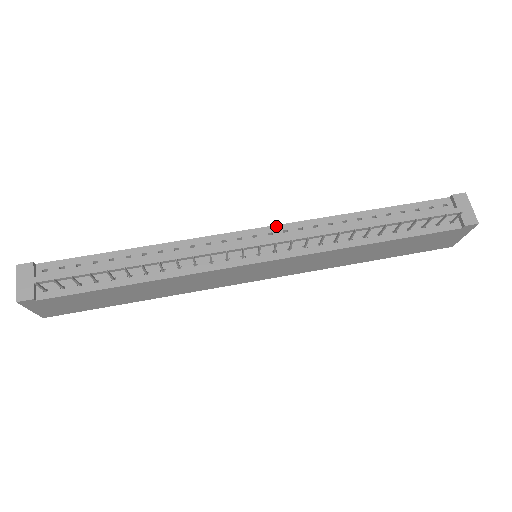
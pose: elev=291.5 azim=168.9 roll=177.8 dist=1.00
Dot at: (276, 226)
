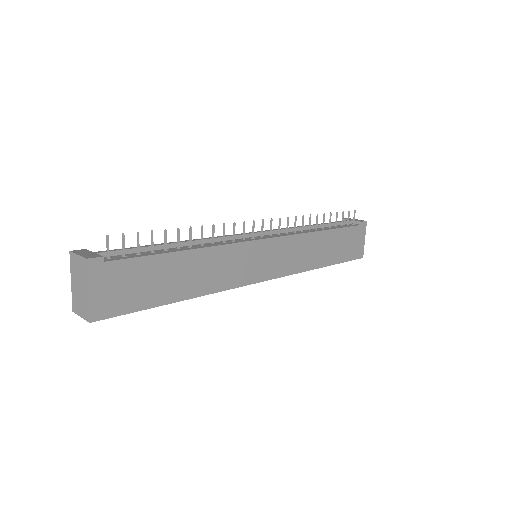
Dot at: occluded
